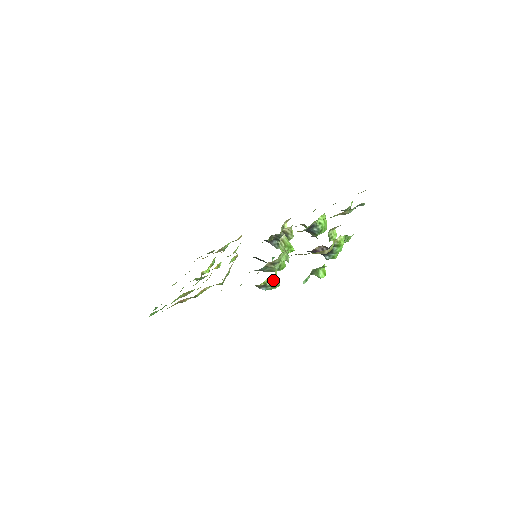
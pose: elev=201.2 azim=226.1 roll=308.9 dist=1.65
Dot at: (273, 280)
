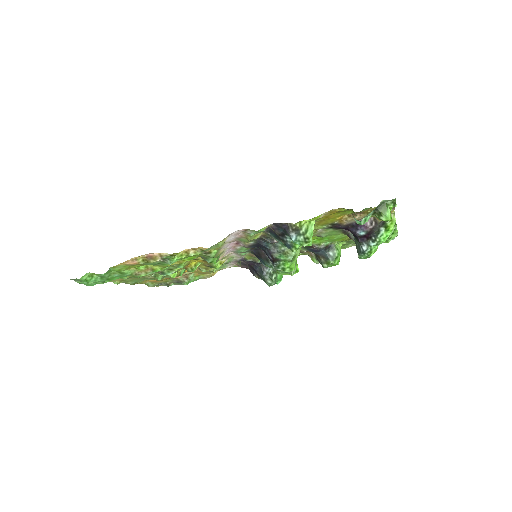
Dot at: (310, 229)
